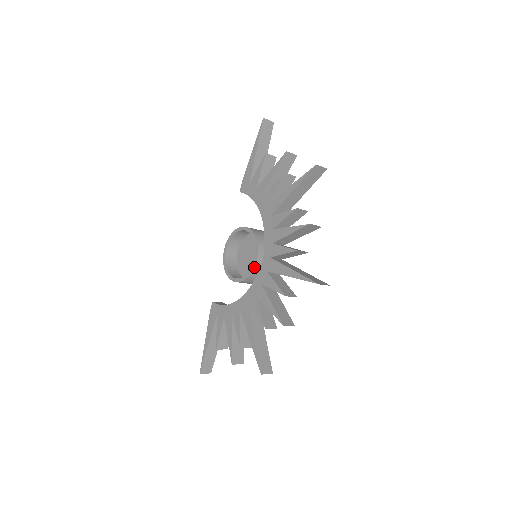
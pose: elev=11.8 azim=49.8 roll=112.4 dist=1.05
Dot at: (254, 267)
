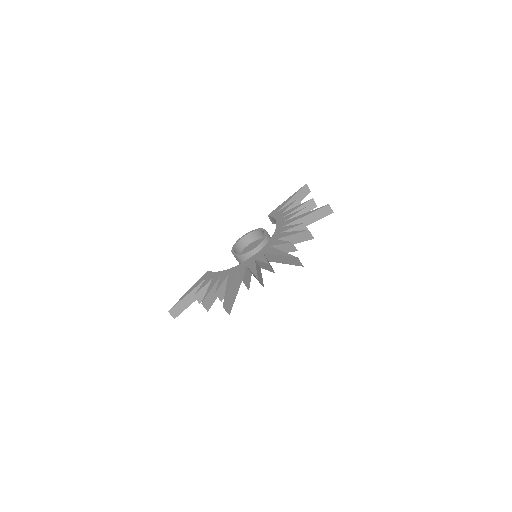
Dot at: (256, 247)
